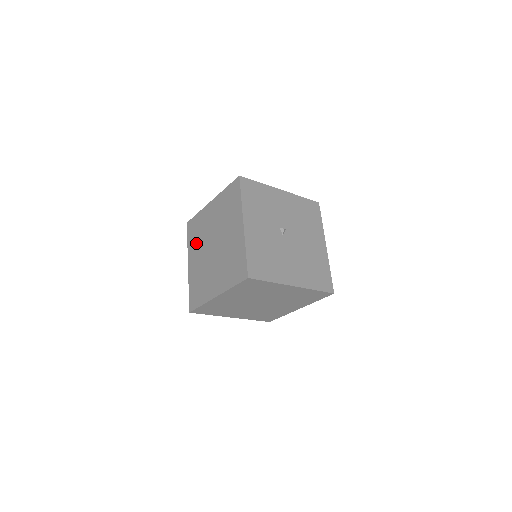
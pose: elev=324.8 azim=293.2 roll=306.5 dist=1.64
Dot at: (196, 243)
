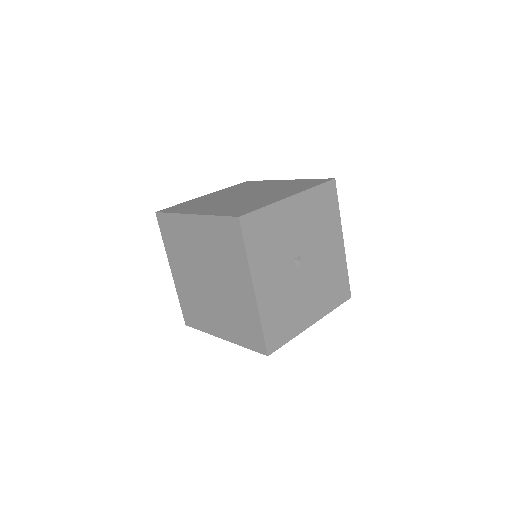
Dot at: (178, 253)
